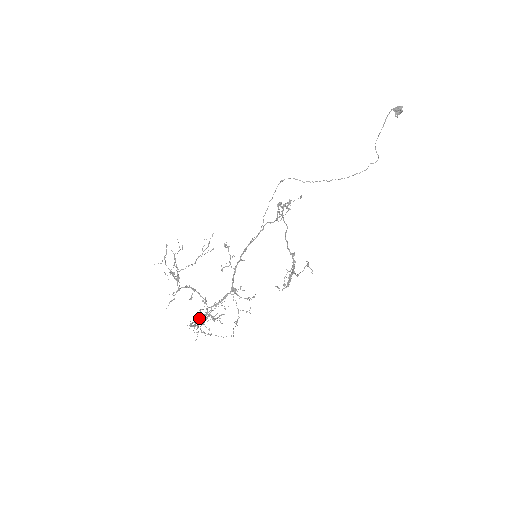
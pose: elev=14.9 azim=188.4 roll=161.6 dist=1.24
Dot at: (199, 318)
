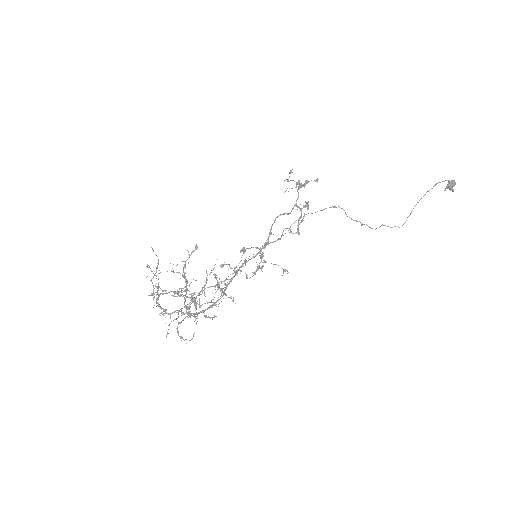
Dot at: occluded
